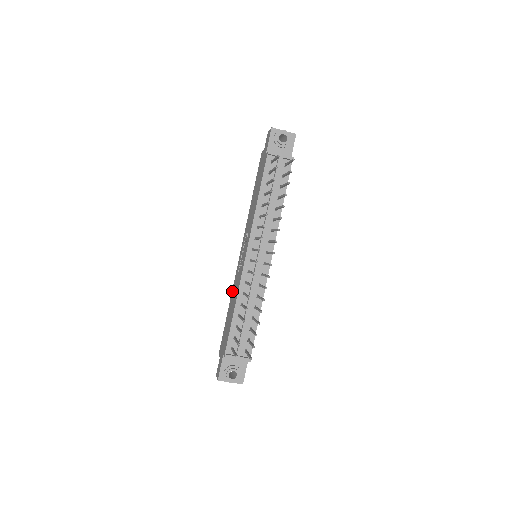
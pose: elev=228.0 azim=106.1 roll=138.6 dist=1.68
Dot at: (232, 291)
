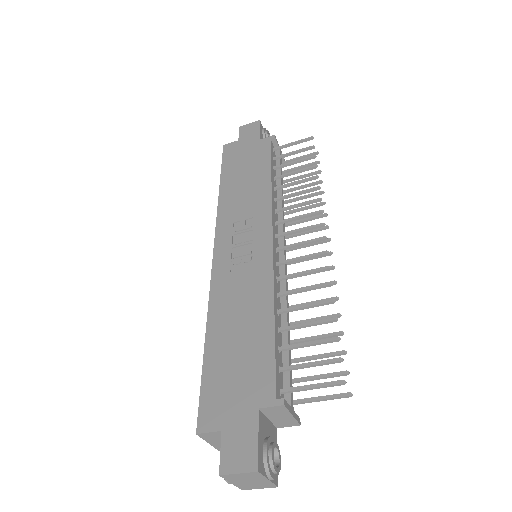
Dot at: (213, 305)
